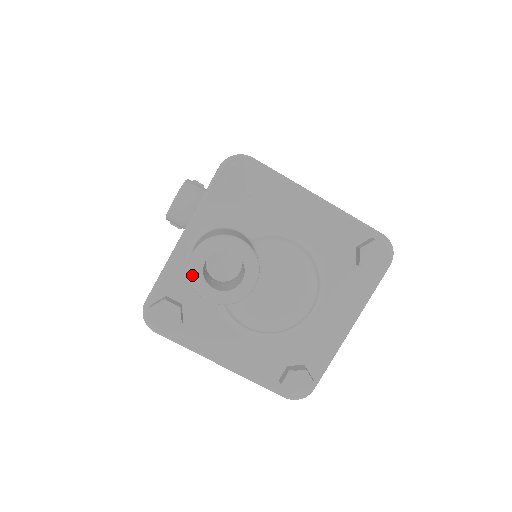
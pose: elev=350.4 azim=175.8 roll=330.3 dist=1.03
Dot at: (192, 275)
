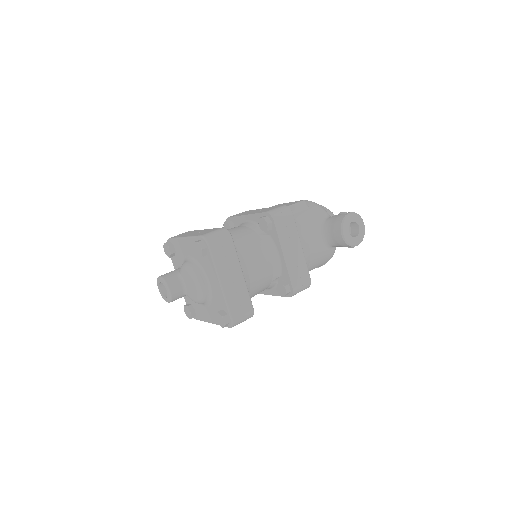
Dot at: (162, 296)
